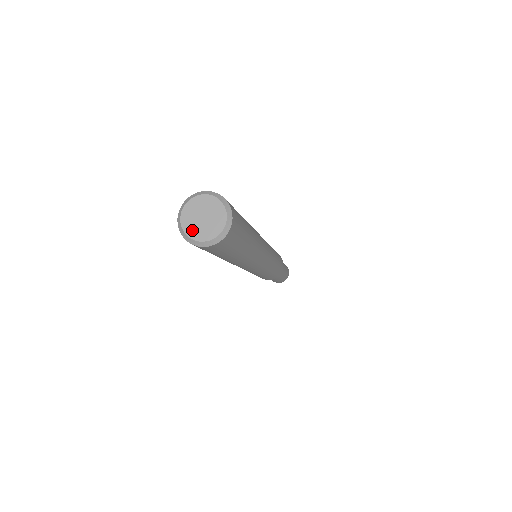
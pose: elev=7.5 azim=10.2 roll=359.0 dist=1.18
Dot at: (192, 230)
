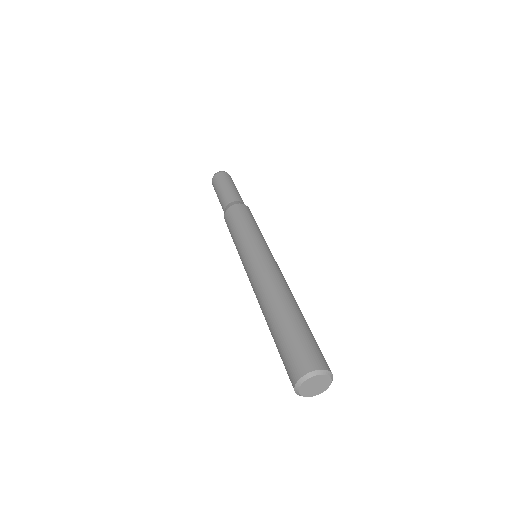
Dot at: (315, 393)
